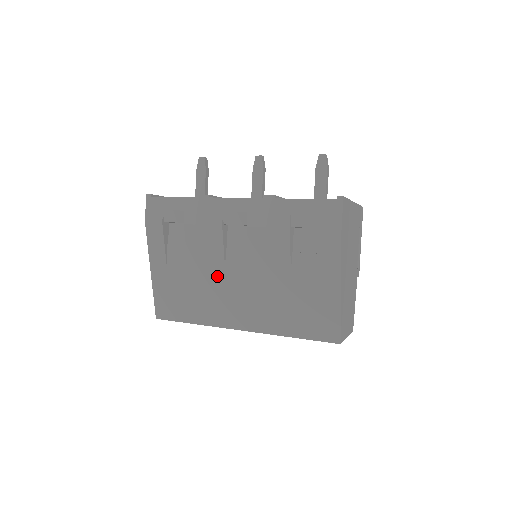
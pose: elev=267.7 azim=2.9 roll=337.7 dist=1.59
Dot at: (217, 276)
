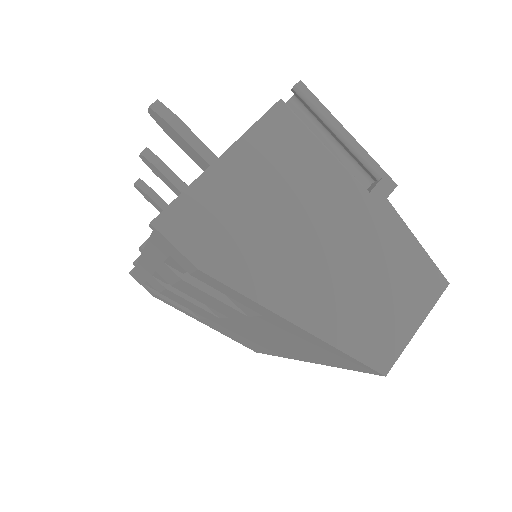
Dot at: (226, 324)
